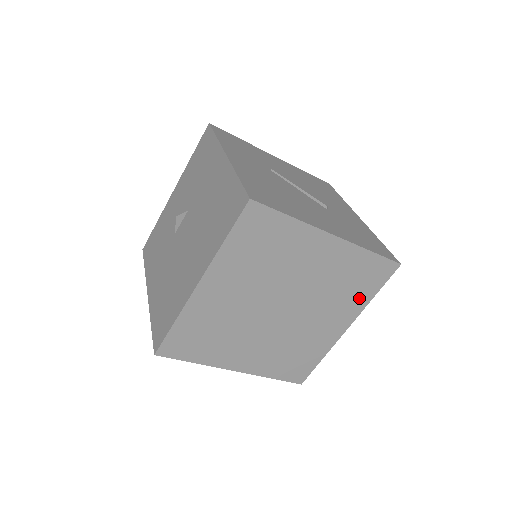
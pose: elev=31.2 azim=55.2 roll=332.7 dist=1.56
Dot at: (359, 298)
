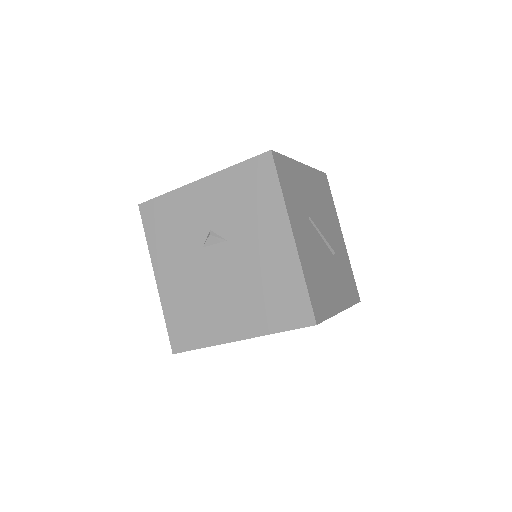
Dot at: occluded
